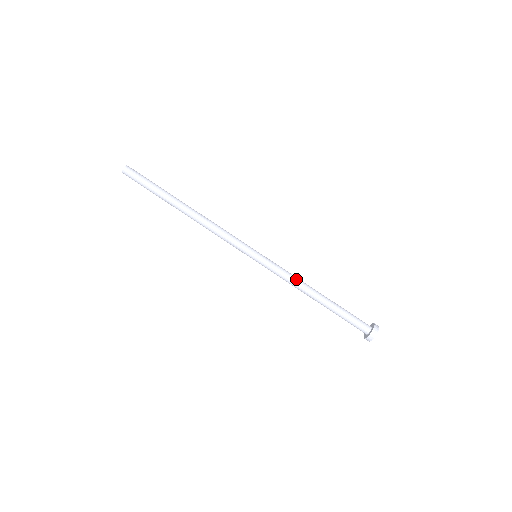
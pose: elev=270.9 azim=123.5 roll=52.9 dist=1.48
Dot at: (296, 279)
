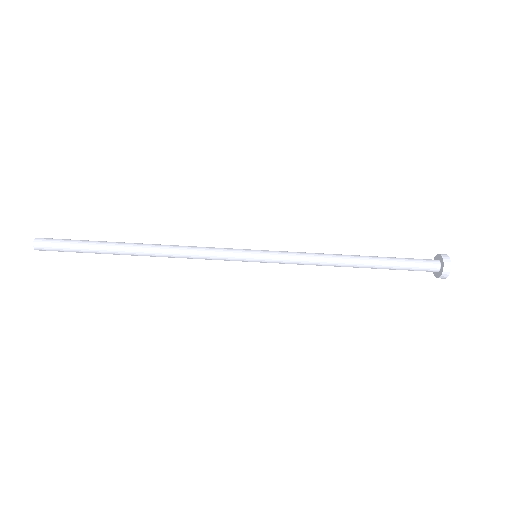
Dot at: (319, 256)
